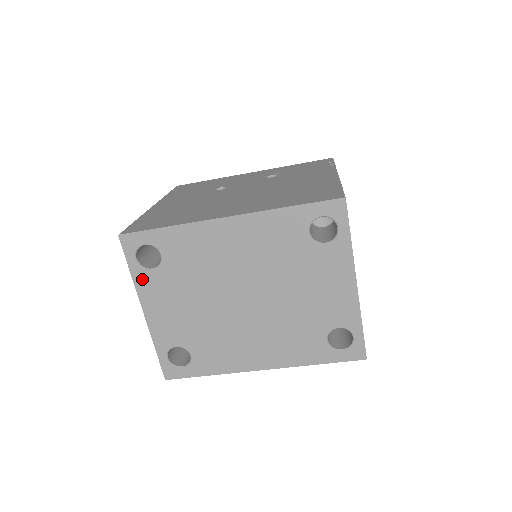
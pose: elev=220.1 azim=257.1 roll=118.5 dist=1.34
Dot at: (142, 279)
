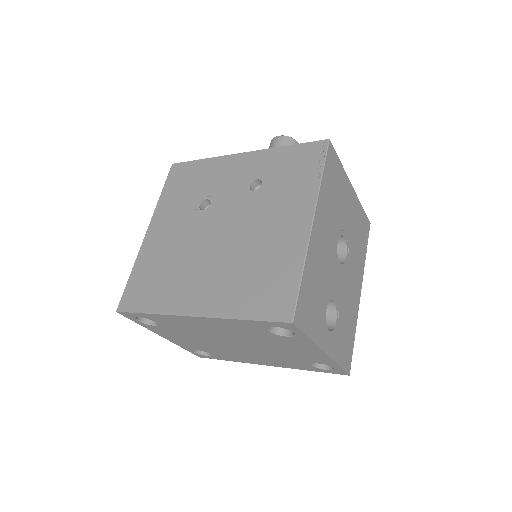
Dot at: (150, 327)
